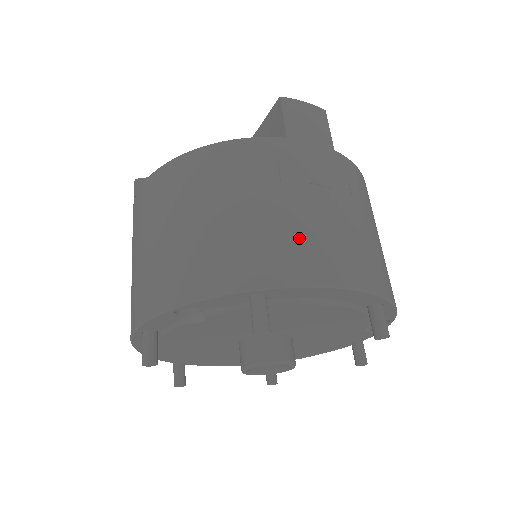
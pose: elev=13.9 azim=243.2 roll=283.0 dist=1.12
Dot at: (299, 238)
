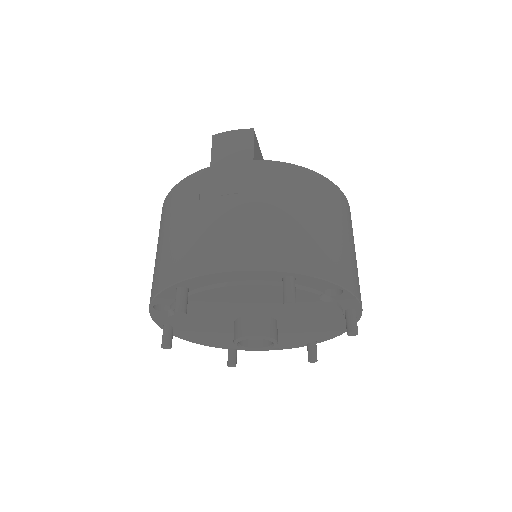
Dot at: (202, 241)
